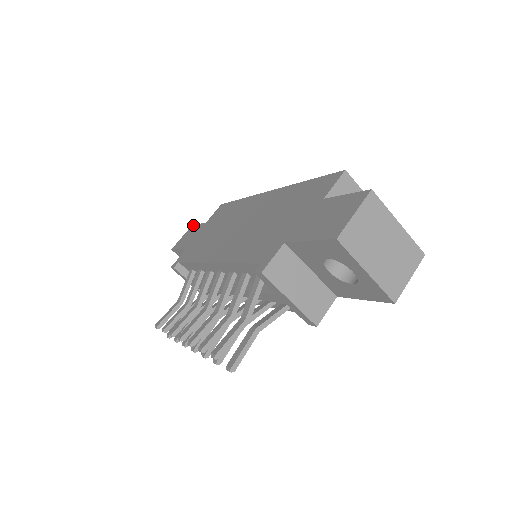
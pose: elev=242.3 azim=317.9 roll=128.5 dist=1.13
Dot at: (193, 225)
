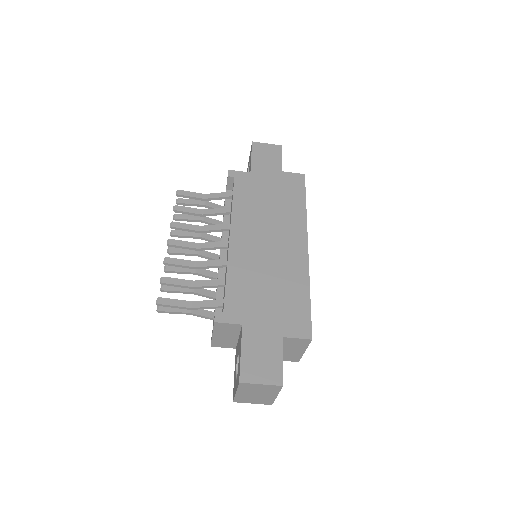
Dot at: occluded
